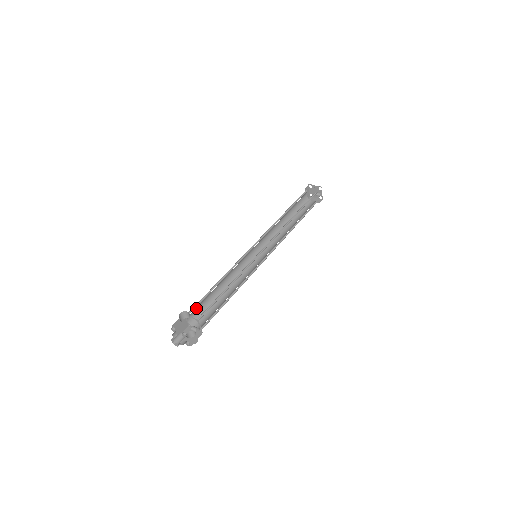
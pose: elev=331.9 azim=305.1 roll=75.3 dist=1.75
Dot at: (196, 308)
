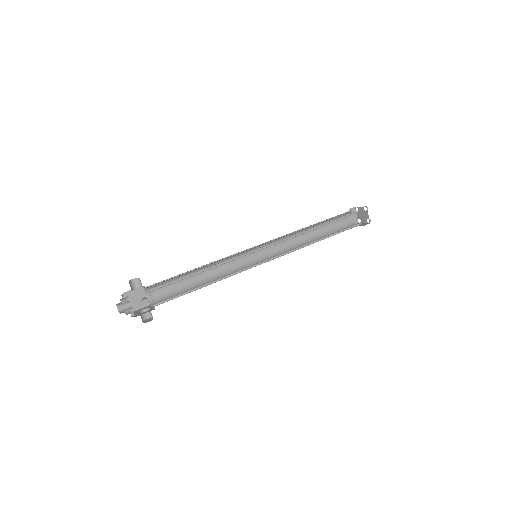
Dot at: (162, 287)
